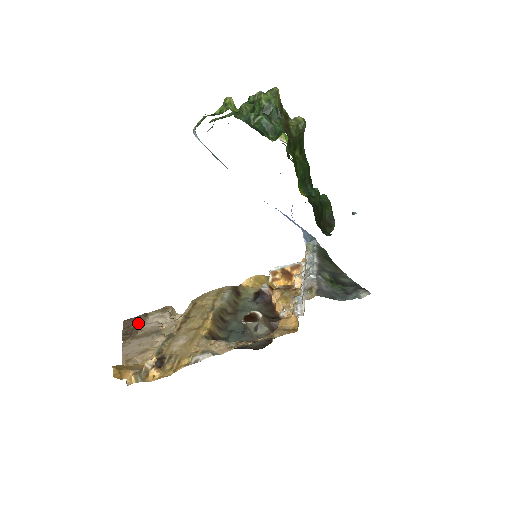
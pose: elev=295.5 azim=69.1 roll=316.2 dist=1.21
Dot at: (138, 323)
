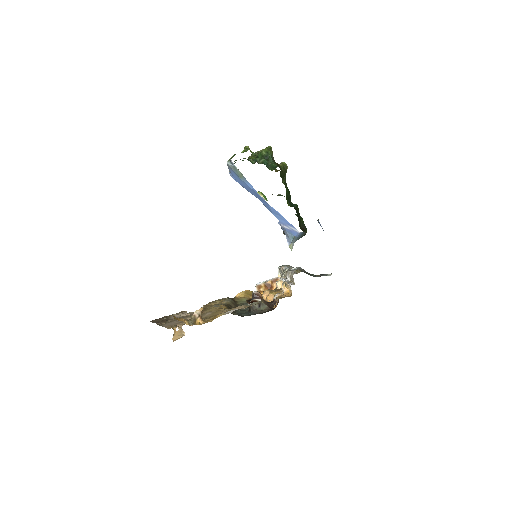
Dot at: (165, 318)
